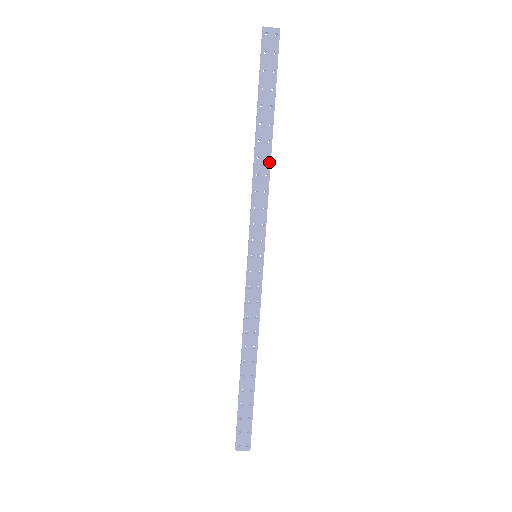
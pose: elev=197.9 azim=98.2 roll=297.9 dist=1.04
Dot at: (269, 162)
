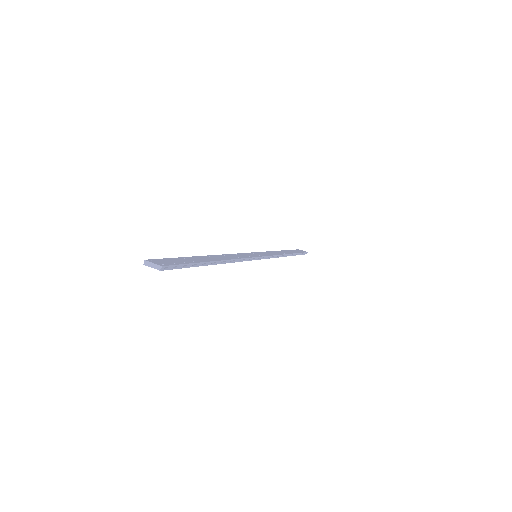
Dot at: occluded
